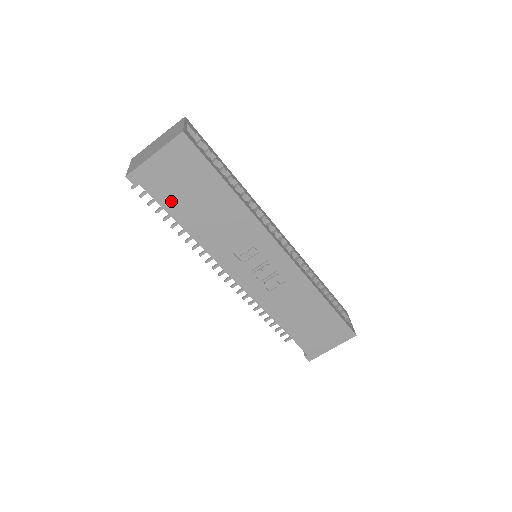
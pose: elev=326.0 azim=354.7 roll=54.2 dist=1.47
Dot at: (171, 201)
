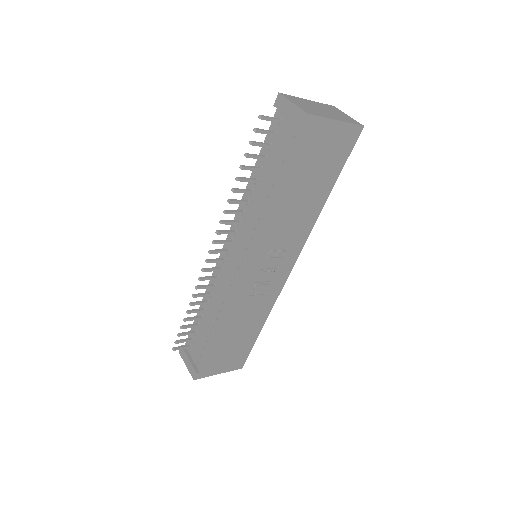
Dot at: (300, 165)
